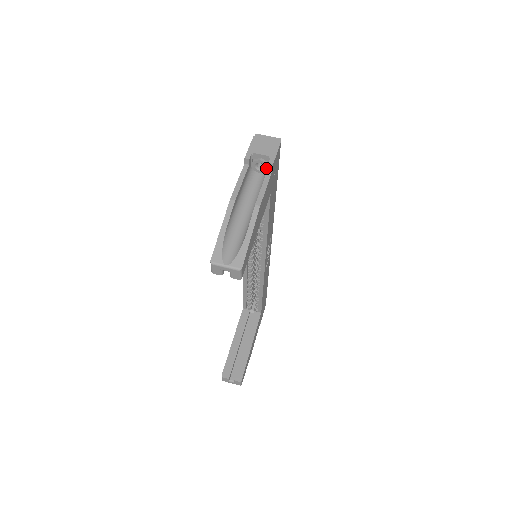
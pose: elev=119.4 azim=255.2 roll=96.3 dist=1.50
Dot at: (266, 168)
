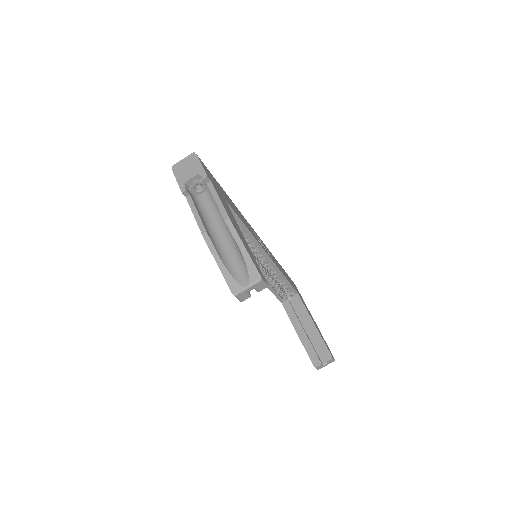
Dot at: (204, 185)
